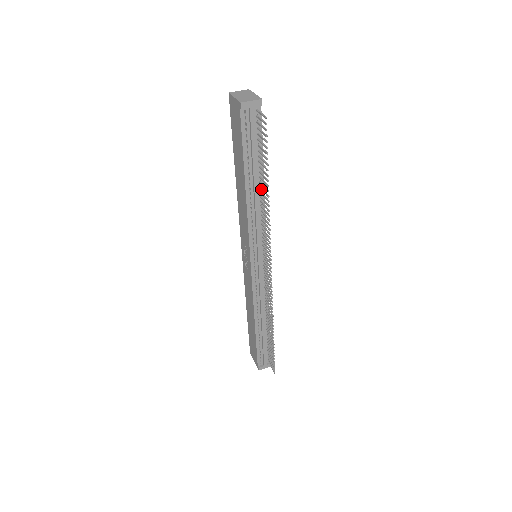
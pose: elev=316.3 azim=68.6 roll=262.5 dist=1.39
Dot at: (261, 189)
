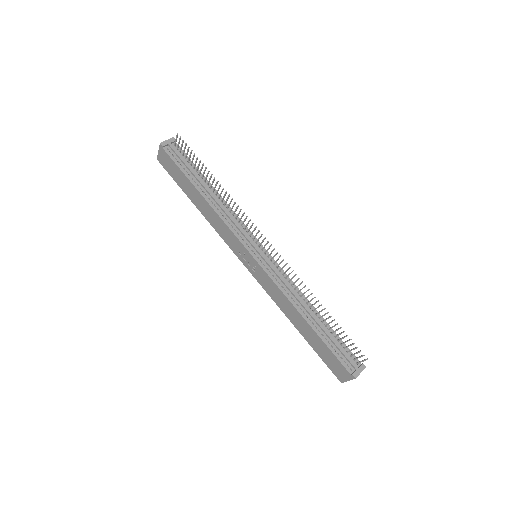
Dot at: (213, 190)
